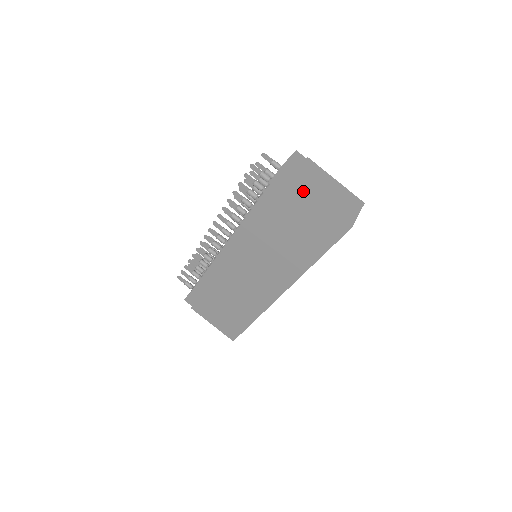
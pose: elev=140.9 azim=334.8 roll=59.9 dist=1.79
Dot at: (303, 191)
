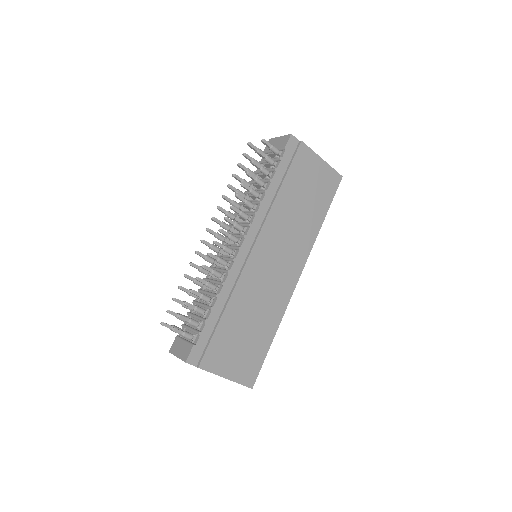
Dot at: (311, 151)
